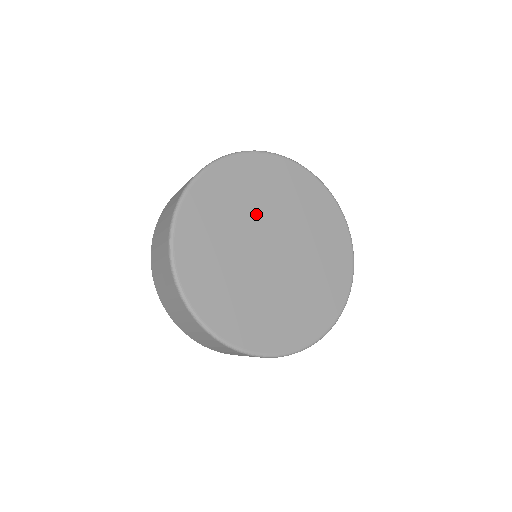
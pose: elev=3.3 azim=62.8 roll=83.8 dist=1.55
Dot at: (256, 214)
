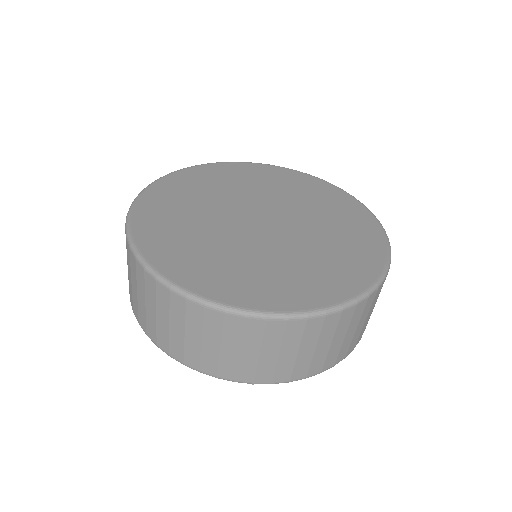
Dot at: (241, 196)
